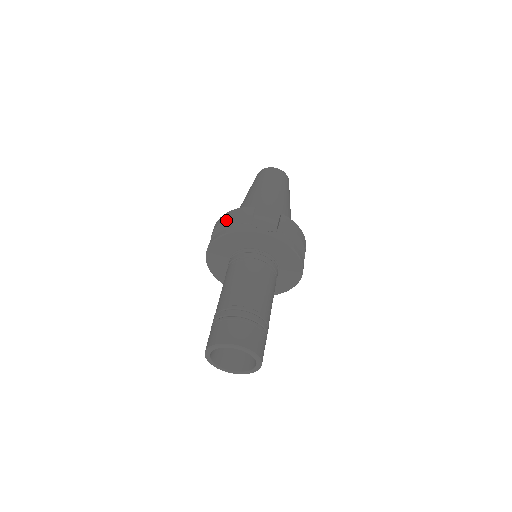
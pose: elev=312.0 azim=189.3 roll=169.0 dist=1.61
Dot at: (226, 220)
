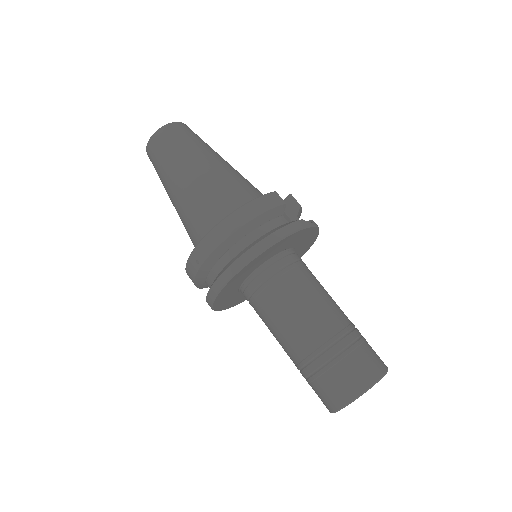
Dot at: (255, 218)
